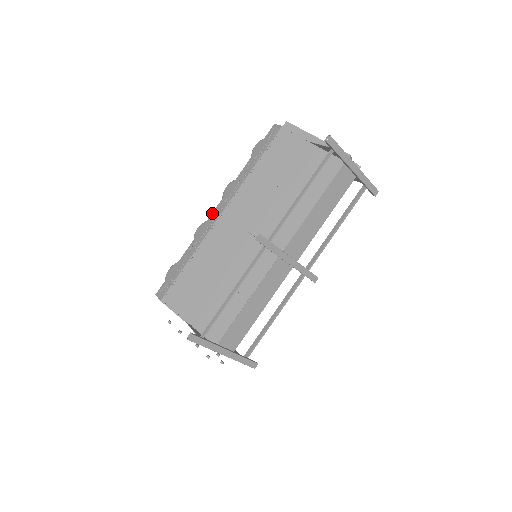
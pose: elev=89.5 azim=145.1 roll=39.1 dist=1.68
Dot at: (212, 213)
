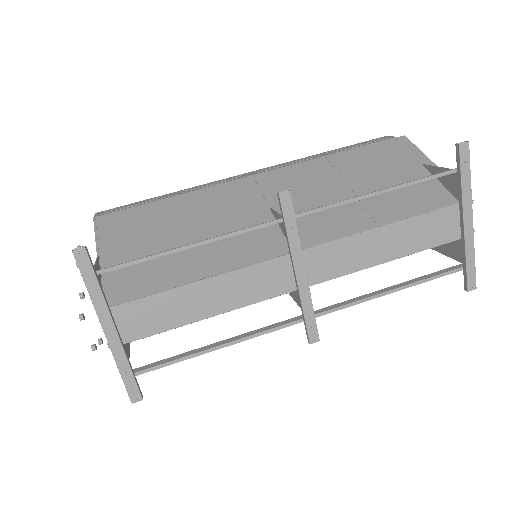
Dot at: occluded
